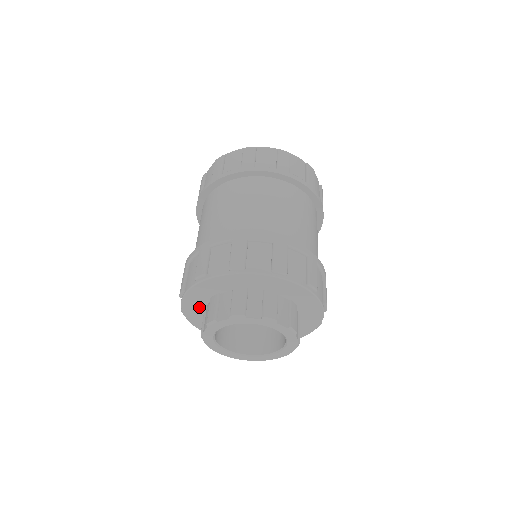
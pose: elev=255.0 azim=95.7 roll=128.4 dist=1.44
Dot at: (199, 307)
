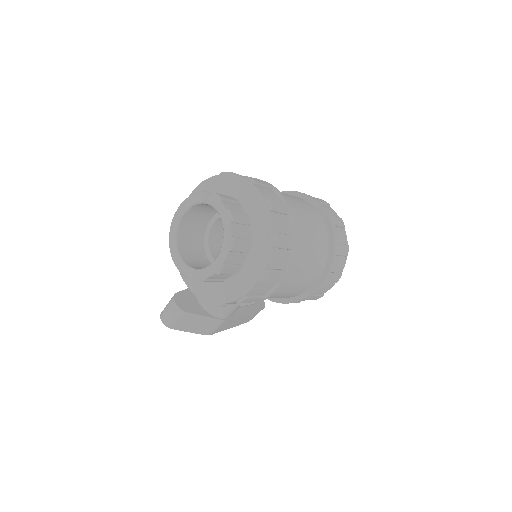
Dot at: occluded
